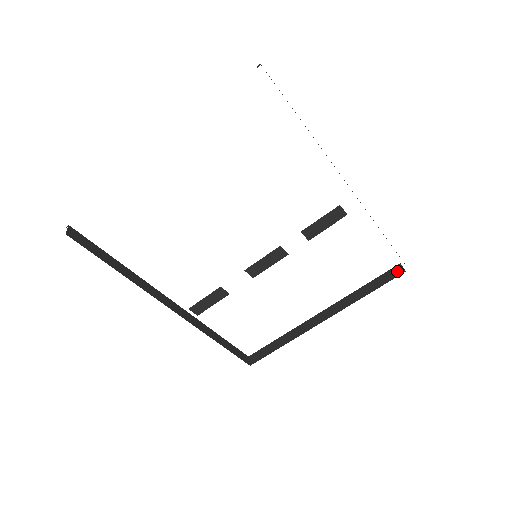
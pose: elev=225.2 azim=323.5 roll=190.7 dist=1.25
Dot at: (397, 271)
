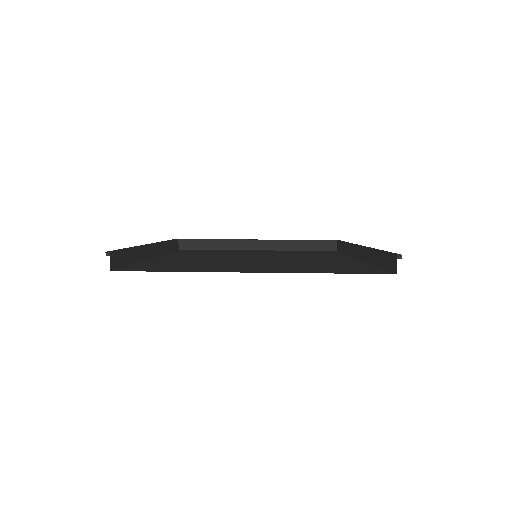
Dot at: (332, 246)
